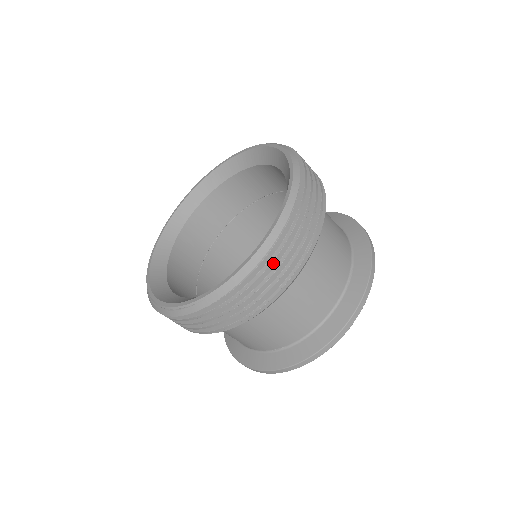
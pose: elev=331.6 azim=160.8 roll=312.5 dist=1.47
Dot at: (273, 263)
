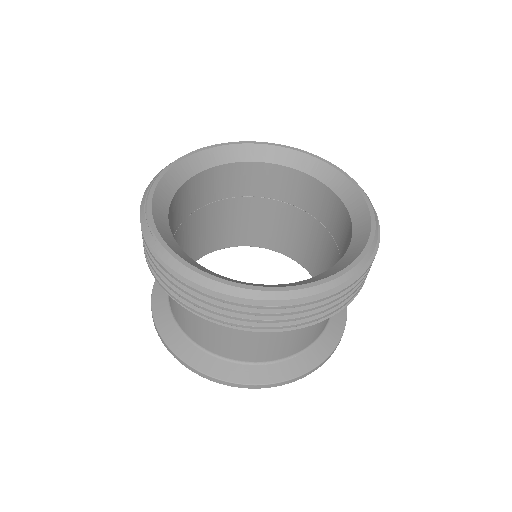
Dot at: (215, 300)
